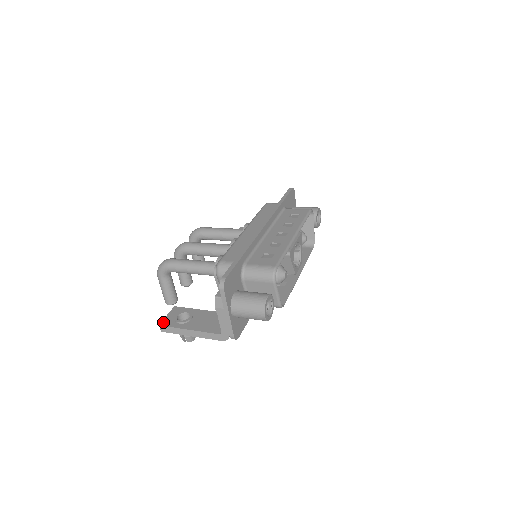
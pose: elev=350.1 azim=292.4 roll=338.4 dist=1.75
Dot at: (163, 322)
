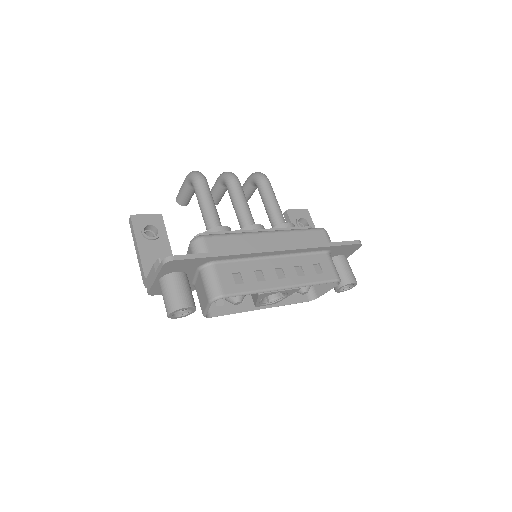
Dot at: (136, 216)
